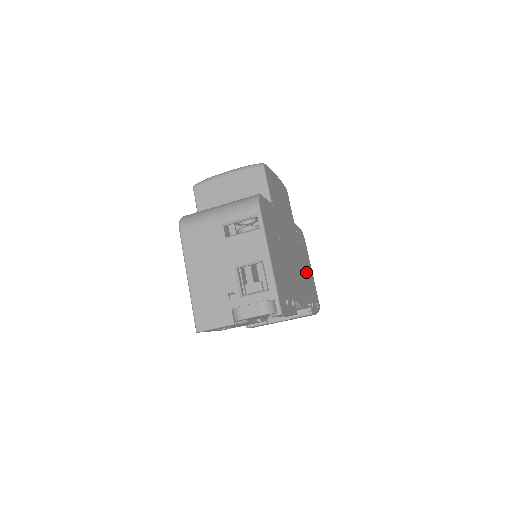
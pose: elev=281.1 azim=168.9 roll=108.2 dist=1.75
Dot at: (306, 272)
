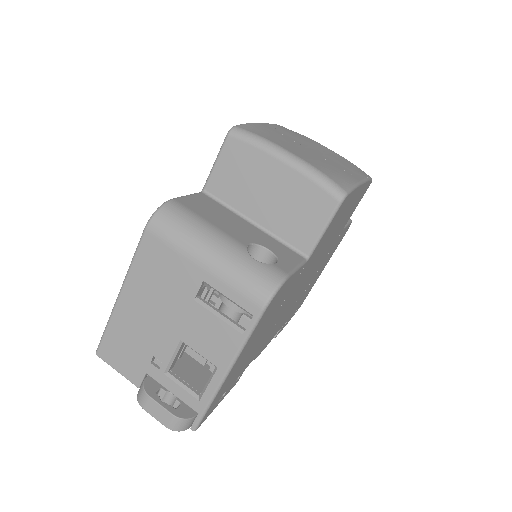
Dot at: (309, 285)
